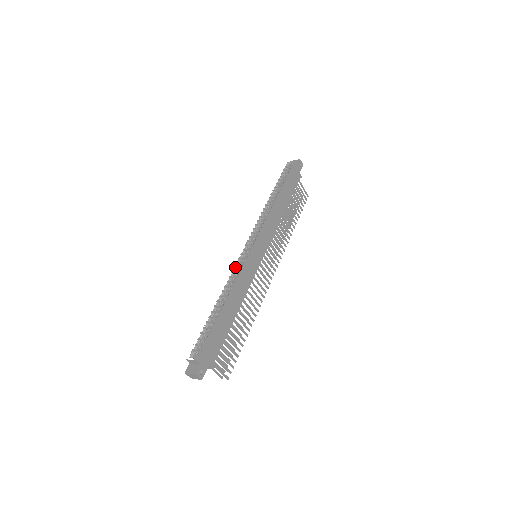
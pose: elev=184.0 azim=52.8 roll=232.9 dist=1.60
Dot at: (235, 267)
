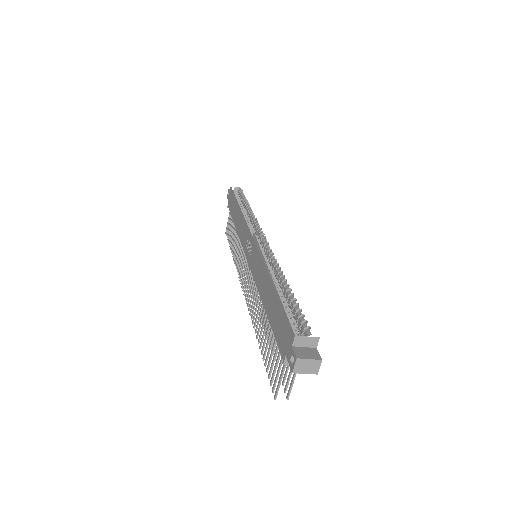
Dot at: (262, 252)
